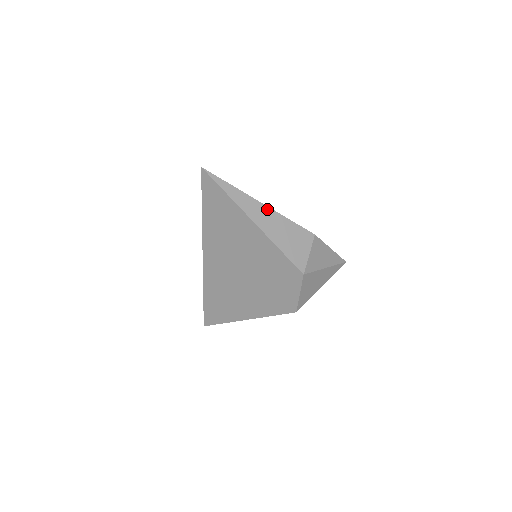
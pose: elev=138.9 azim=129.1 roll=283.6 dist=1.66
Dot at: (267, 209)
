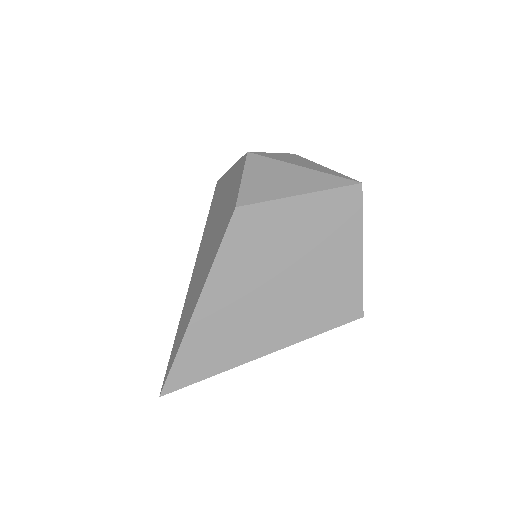
Dot at: occluded
